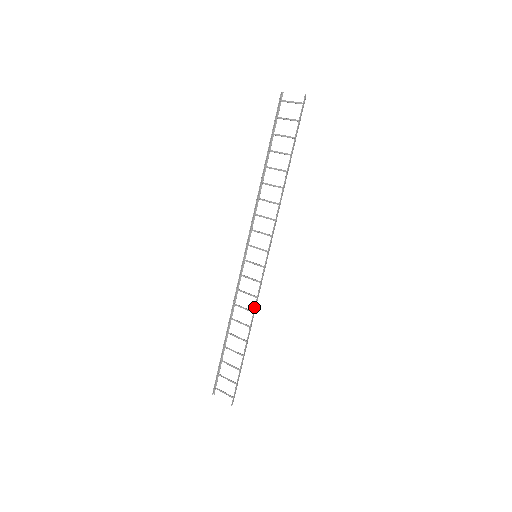
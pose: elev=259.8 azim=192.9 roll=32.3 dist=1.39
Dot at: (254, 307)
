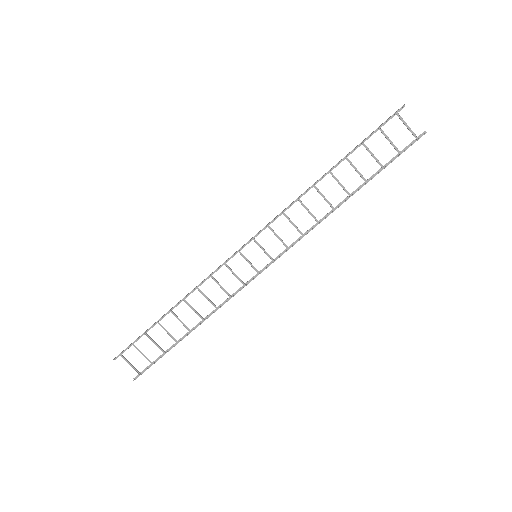
Dot at: (222, 305)
